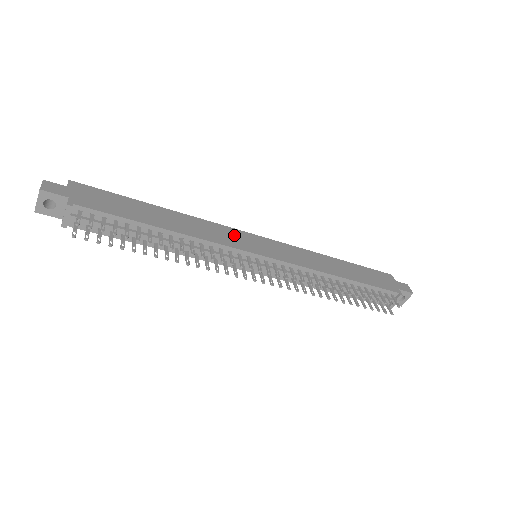
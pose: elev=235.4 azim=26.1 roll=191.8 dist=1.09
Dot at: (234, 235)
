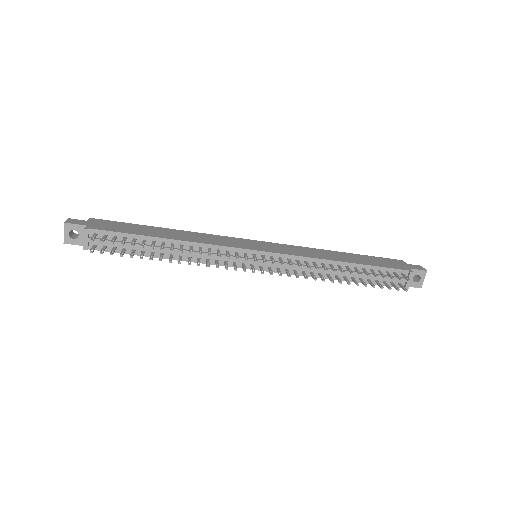
Dot at: (232, 240)
